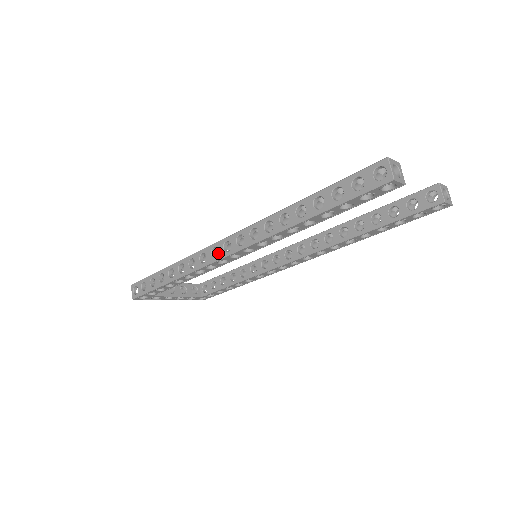
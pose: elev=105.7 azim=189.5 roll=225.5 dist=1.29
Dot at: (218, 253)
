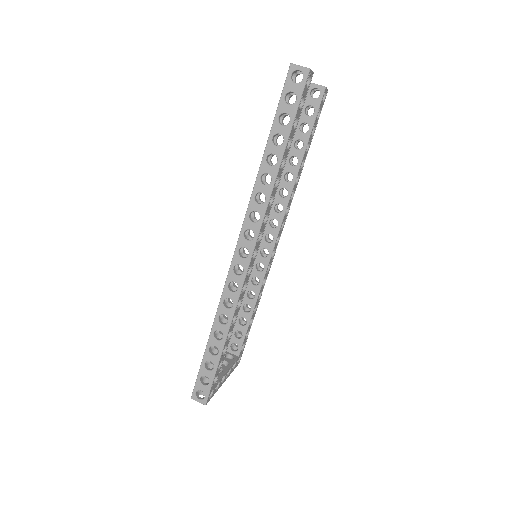
Dot at: (242, 266)
